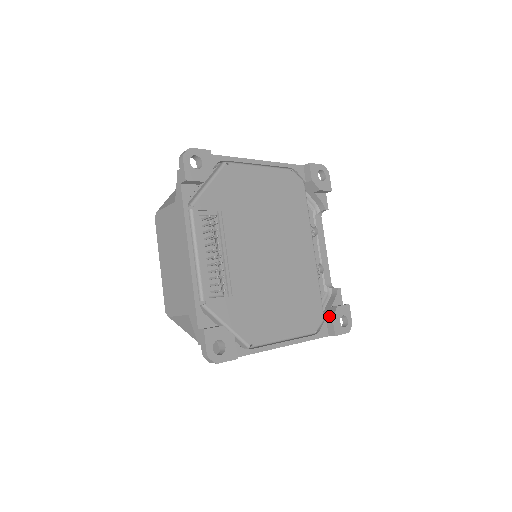
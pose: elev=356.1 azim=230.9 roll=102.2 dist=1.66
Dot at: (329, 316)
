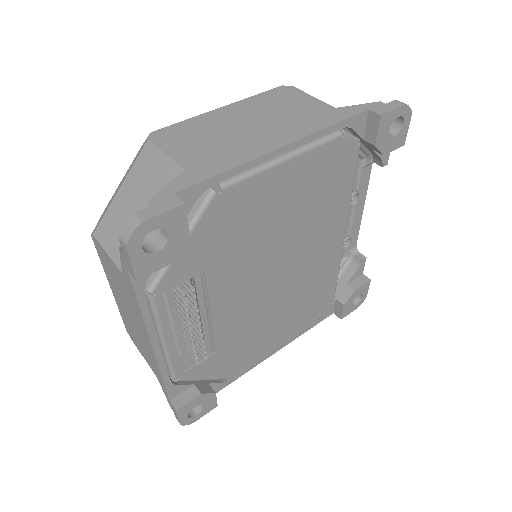
Dot at: (340, 300)
